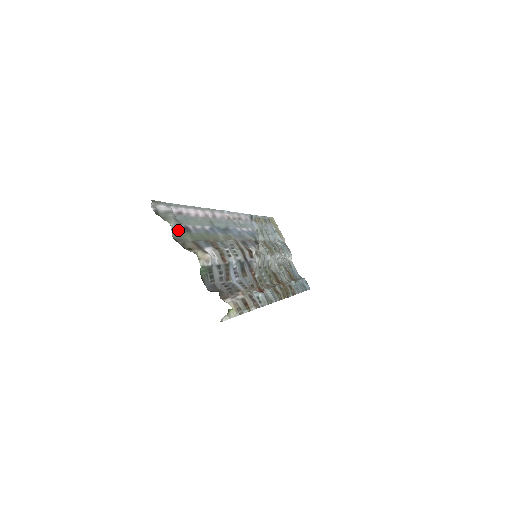
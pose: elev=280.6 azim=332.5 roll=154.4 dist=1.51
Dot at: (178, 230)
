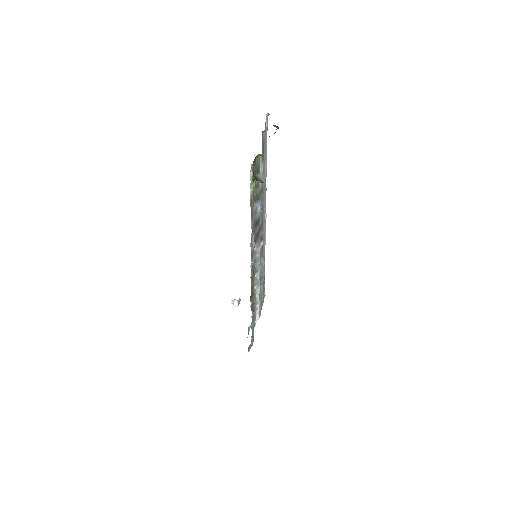
Dot at: (263, 141)
